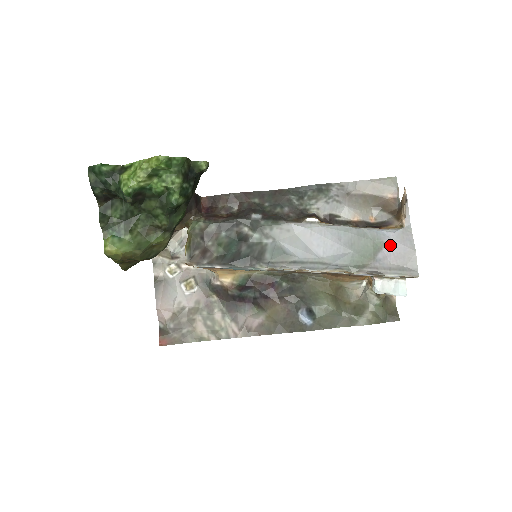
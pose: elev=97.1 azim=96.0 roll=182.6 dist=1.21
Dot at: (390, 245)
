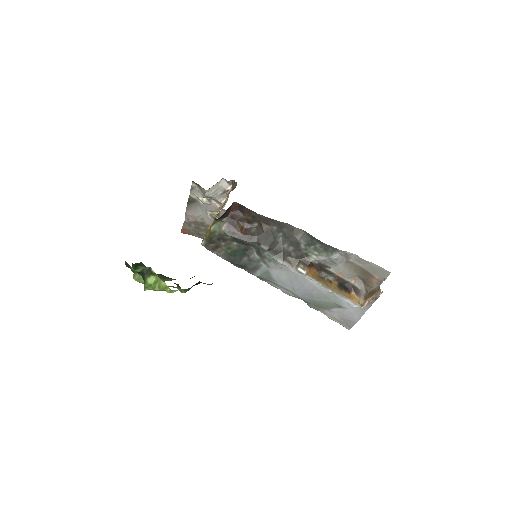
Dot at: (345, 310)
